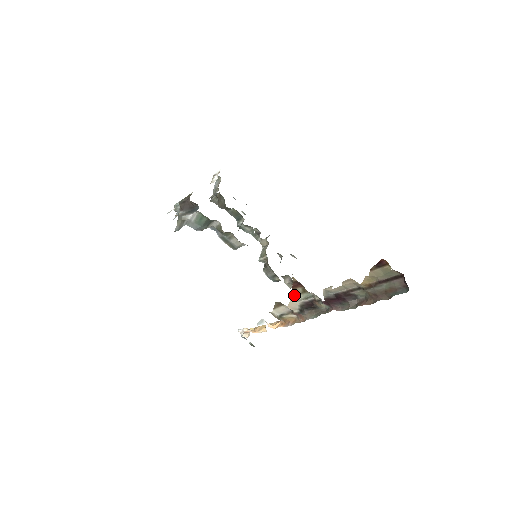
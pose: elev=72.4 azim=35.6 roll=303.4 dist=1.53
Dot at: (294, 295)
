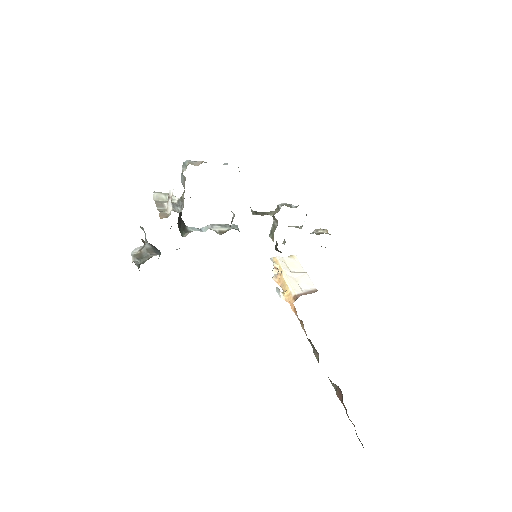
Dot at: occluded
